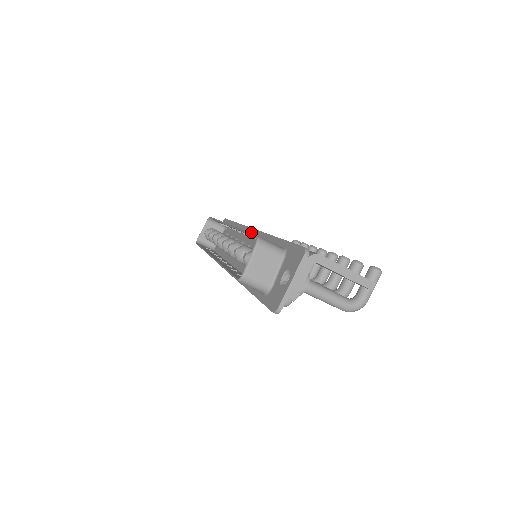
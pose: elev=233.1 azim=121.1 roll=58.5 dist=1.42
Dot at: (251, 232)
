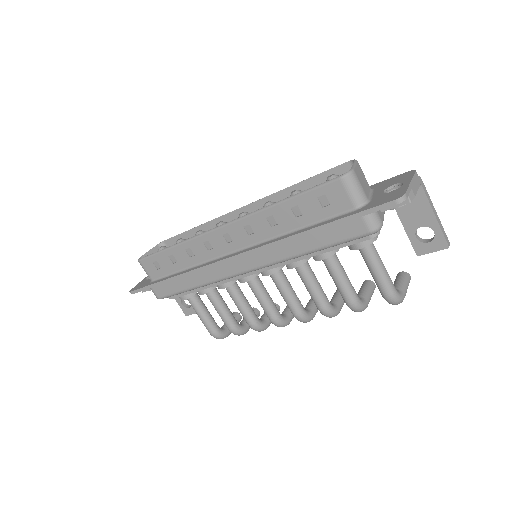
Dot at: occluded
